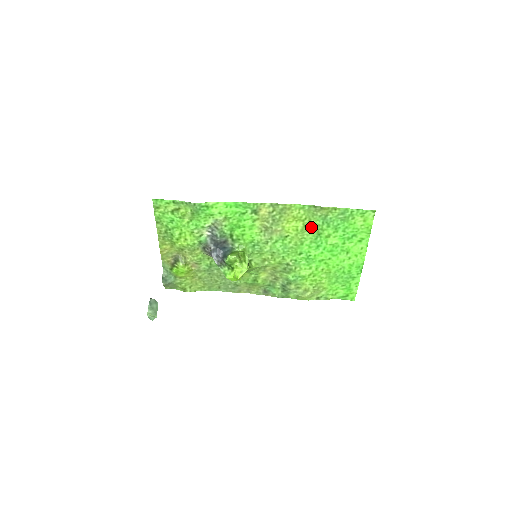
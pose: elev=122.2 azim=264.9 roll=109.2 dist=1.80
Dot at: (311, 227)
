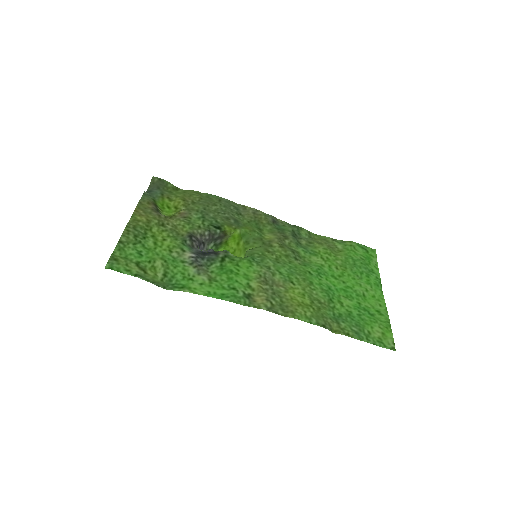
Dot at: (320, 304)
